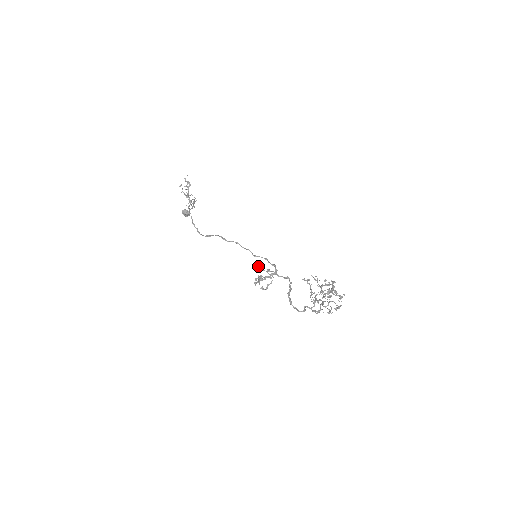
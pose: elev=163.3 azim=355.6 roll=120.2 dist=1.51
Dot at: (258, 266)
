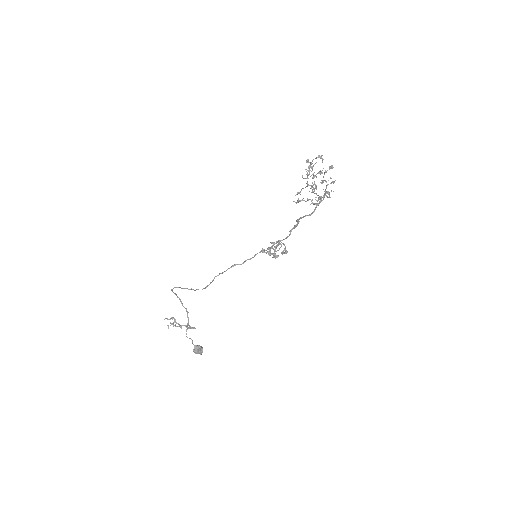
Dot at: (263, 252)
